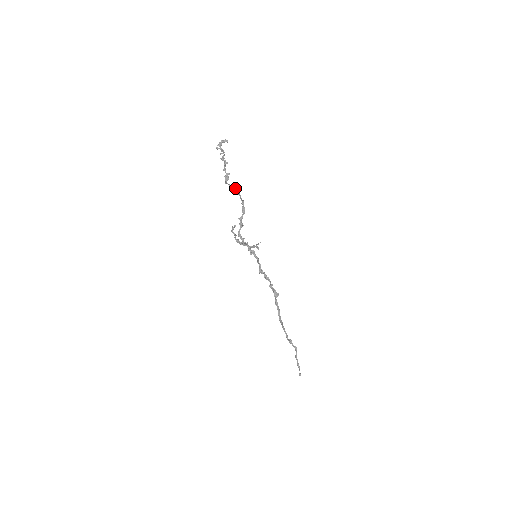
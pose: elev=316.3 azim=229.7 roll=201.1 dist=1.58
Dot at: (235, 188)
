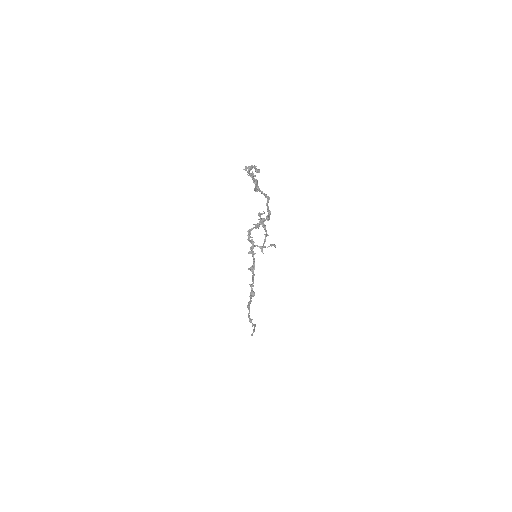
Dot at: (267, 198)
